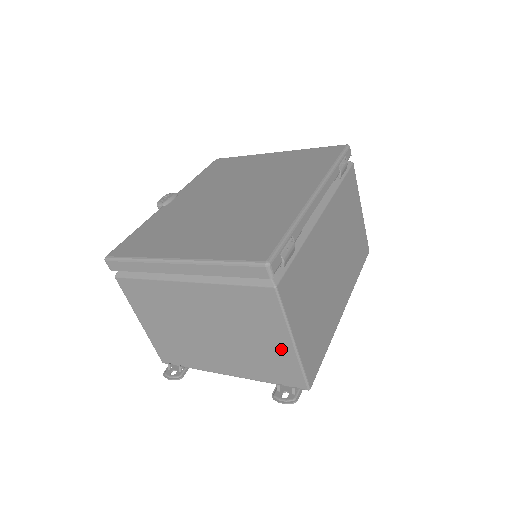
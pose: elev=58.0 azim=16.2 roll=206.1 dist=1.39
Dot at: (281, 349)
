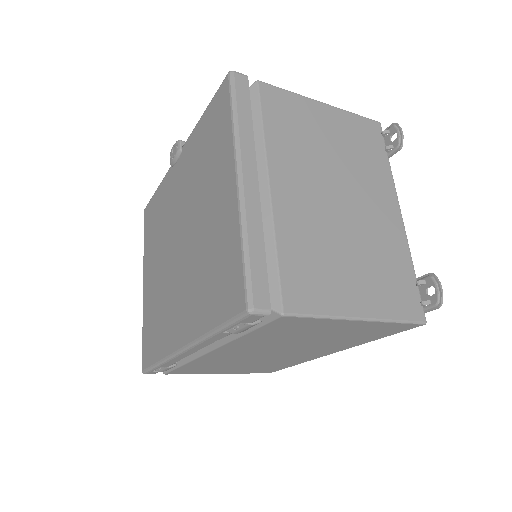
Dot at: occluded
